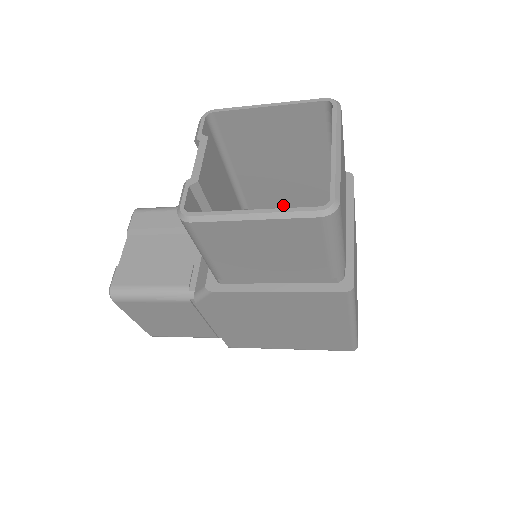
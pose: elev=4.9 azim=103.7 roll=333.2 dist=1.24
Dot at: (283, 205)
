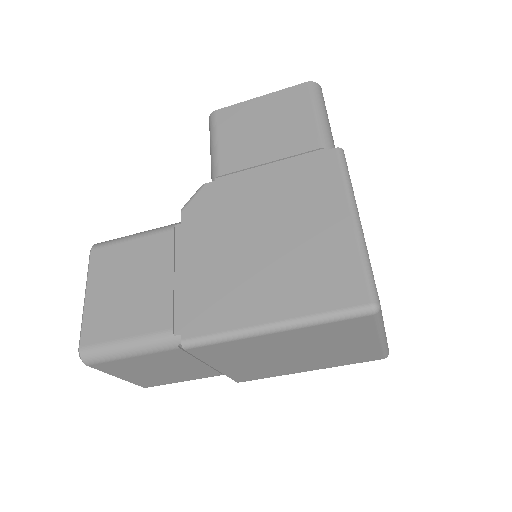
Dot at: occluded
